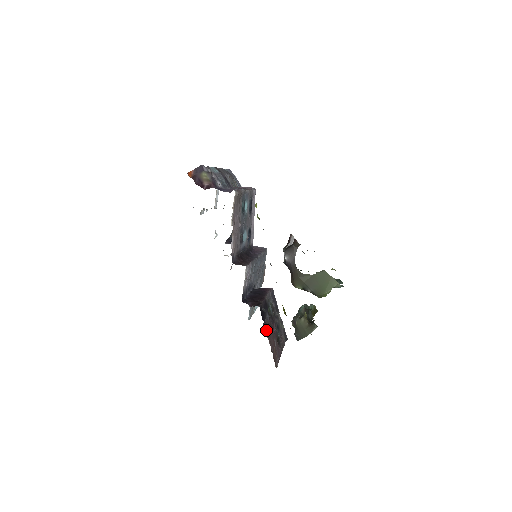
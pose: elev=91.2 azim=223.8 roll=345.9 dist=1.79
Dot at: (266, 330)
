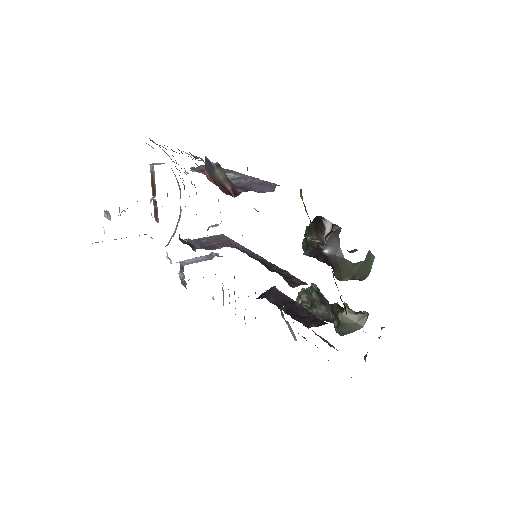
Dot at: occluded
